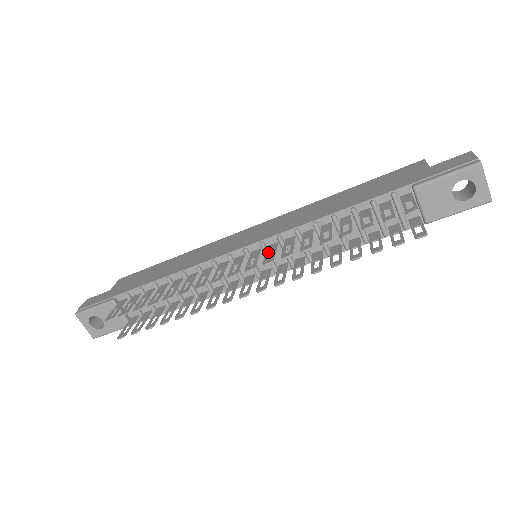
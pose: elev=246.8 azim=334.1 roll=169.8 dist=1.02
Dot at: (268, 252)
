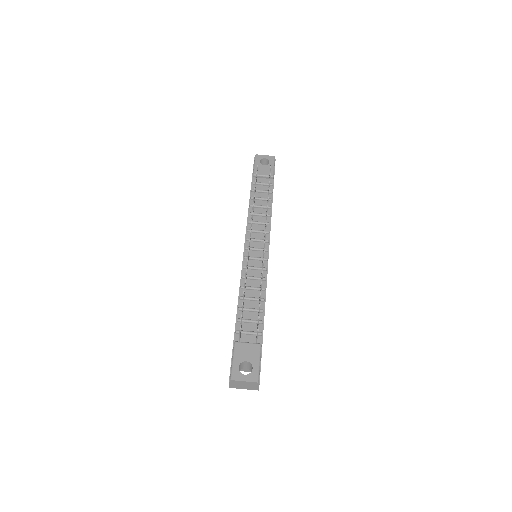
Dot at: occluded
